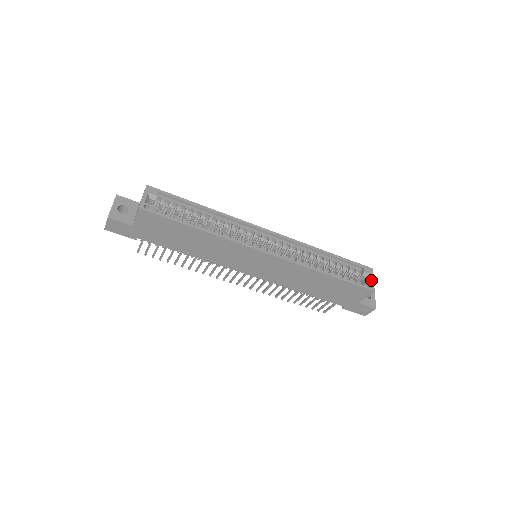
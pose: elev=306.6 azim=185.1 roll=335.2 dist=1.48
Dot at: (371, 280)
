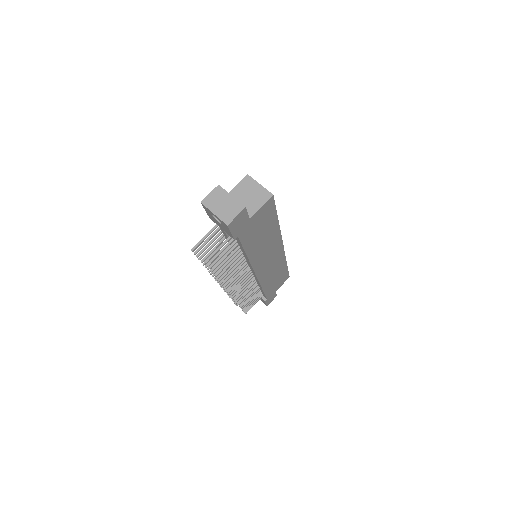
Dot at: occluded
